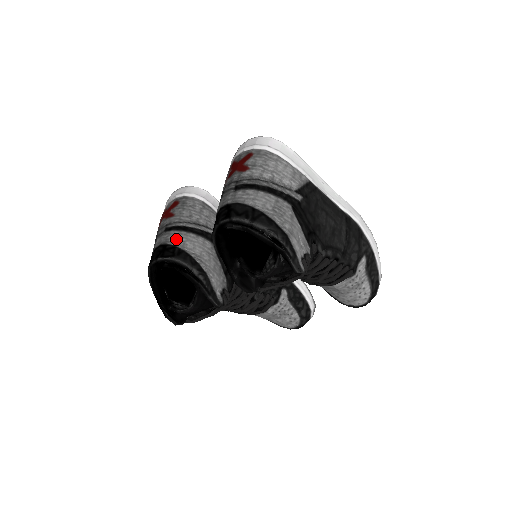
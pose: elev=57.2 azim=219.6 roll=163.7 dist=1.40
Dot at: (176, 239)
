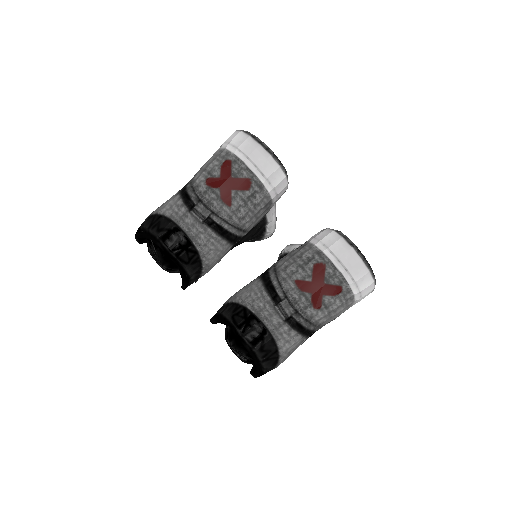
Dot at: (206, 244)
